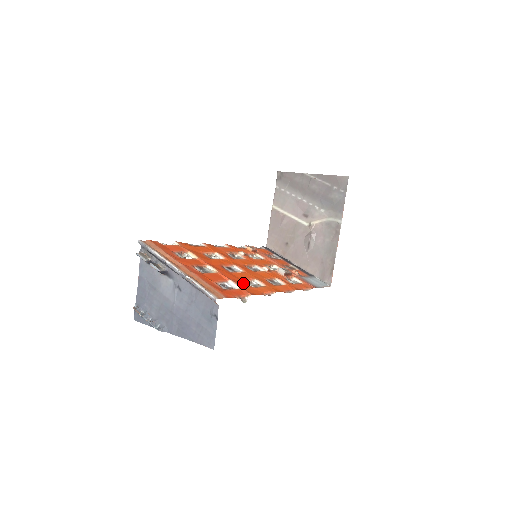
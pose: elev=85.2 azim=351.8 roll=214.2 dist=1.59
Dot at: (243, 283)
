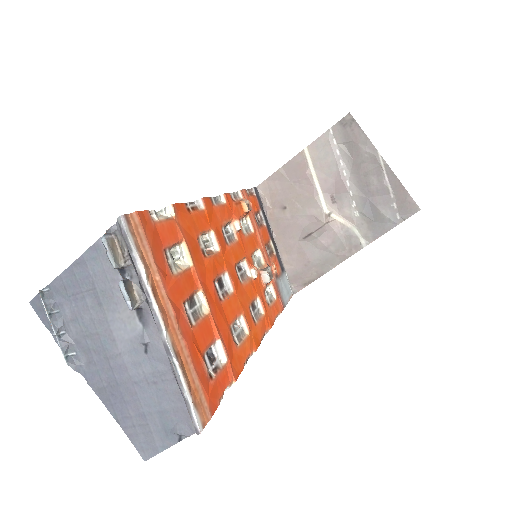
Dot at: (230, 338)
